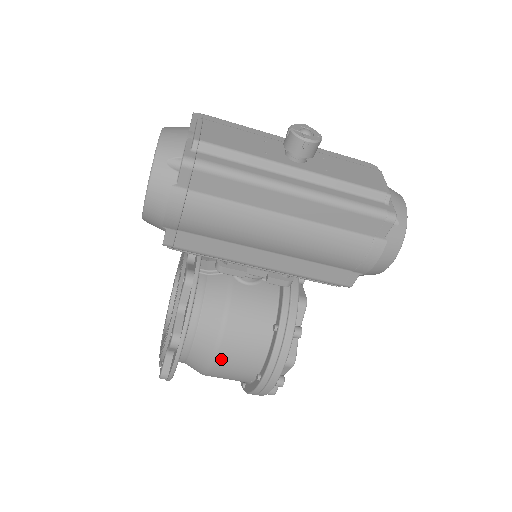
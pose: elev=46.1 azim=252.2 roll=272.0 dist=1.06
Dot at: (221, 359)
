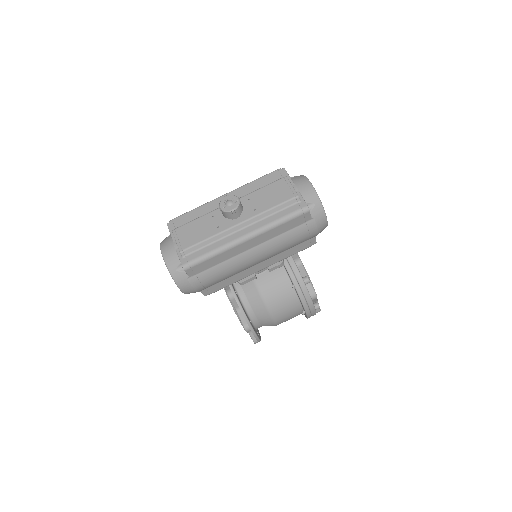
Dot at: (277, 318)
